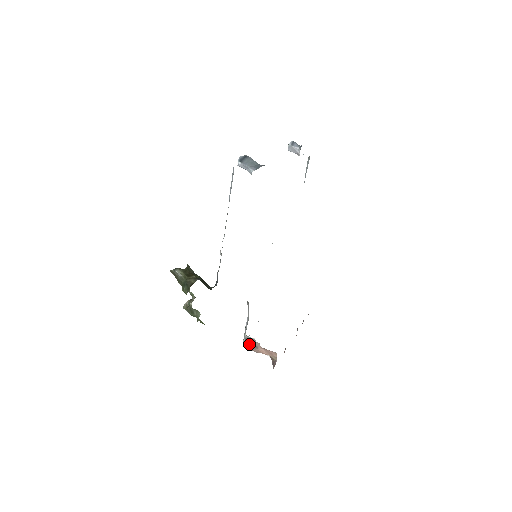
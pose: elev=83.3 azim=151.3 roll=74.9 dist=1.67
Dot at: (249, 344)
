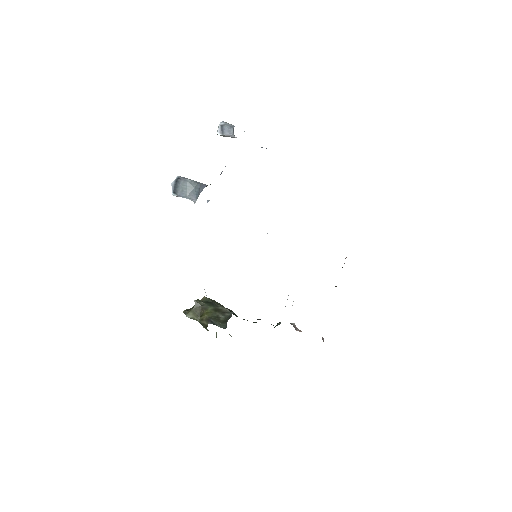
Dot at: occluded
